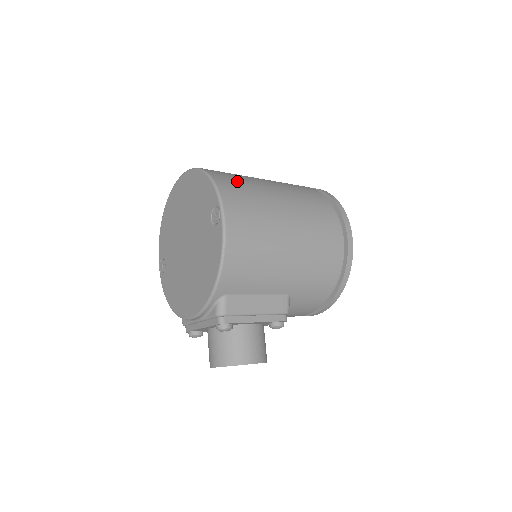
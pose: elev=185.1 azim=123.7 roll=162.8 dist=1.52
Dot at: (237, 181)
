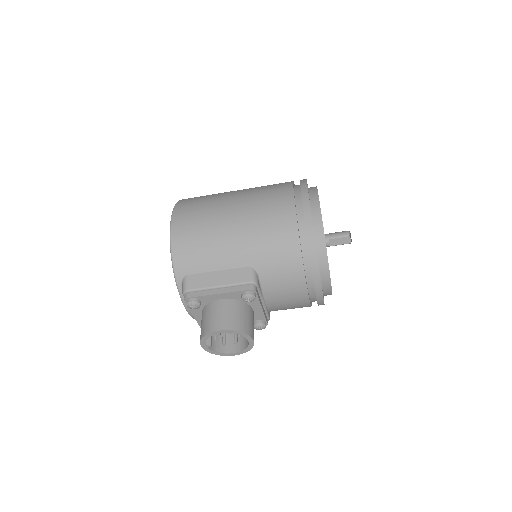
Dot at: (202, 196)
